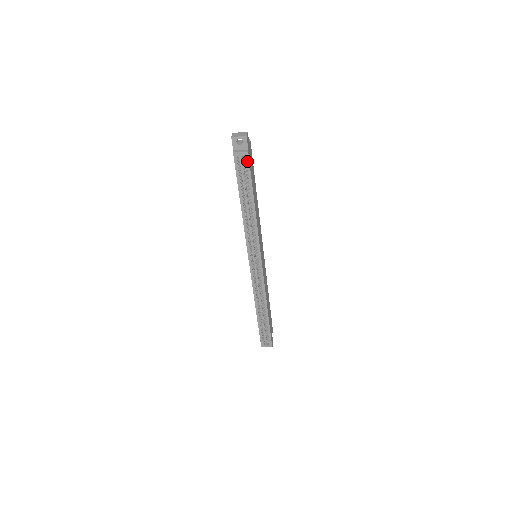
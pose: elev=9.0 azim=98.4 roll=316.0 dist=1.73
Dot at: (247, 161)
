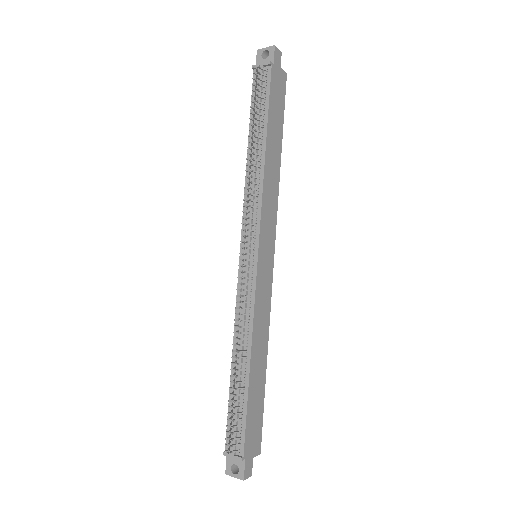
Dot at: (268, 78)
